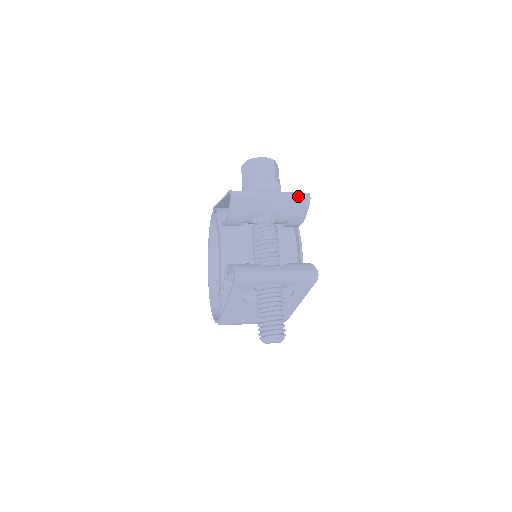
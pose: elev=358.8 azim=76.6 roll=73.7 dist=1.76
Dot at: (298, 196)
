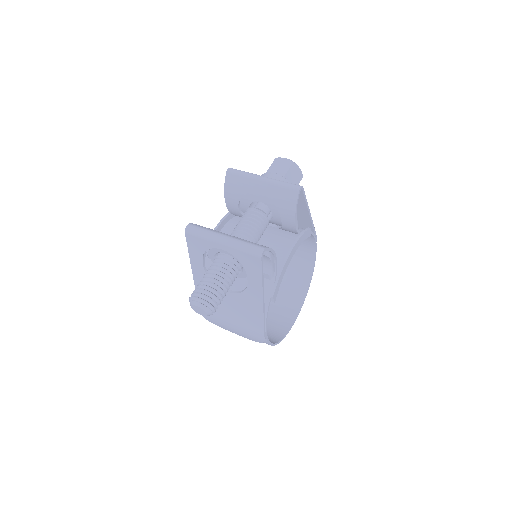
Dot at: (288, 185)
